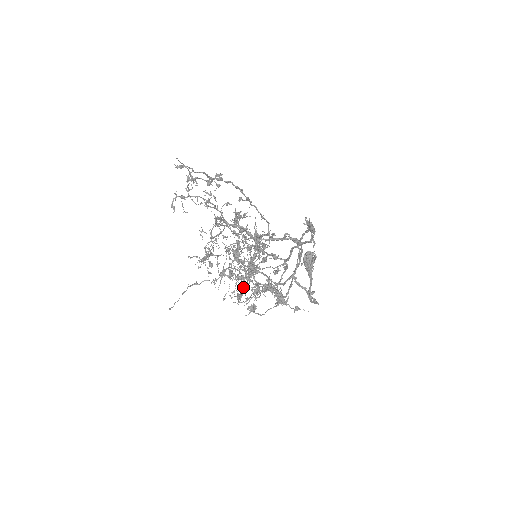
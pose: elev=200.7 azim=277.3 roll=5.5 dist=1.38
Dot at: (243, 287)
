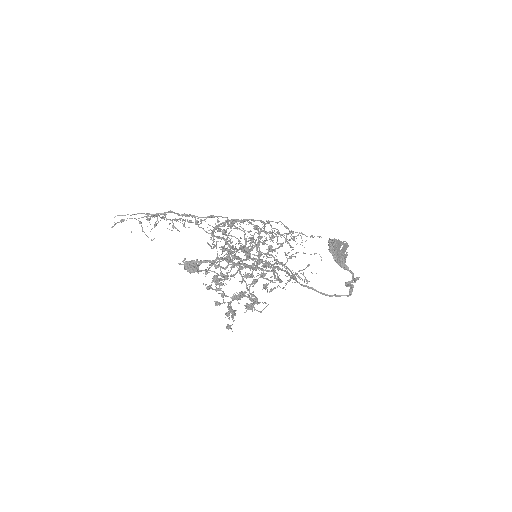
Dot at: (256, 282)
